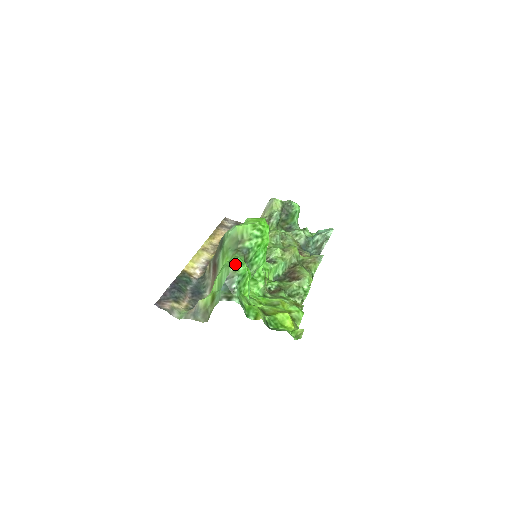
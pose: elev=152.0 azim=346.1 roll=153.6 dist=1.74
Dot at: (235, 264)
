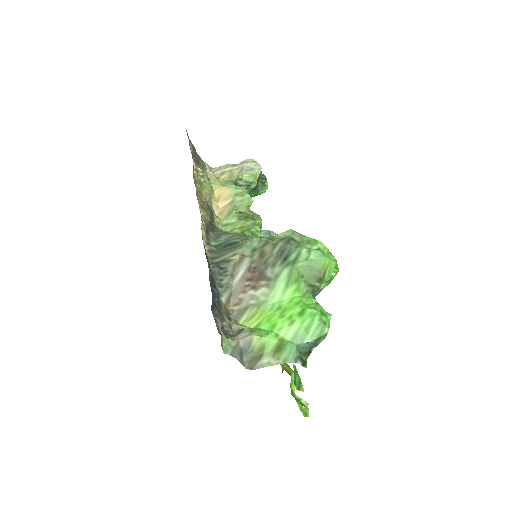
Dot at: (329, 324)
